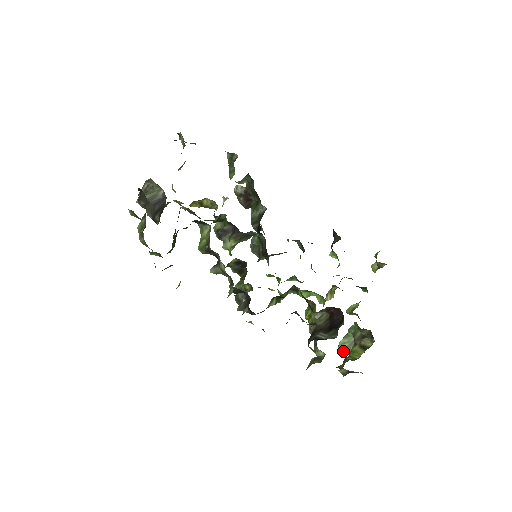
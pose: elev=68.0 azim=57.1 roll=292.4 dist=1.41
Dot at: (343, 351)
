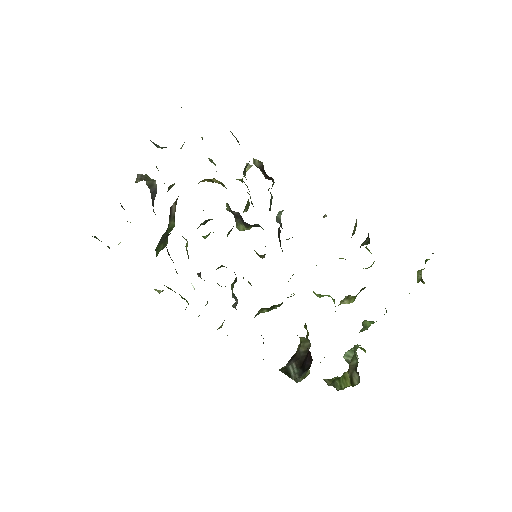
Dot at: (347, 362)
